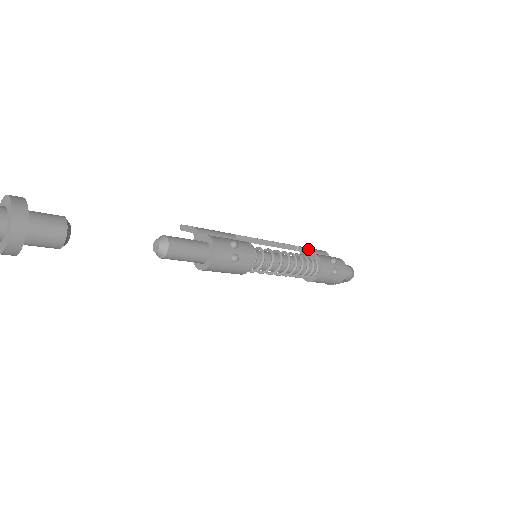
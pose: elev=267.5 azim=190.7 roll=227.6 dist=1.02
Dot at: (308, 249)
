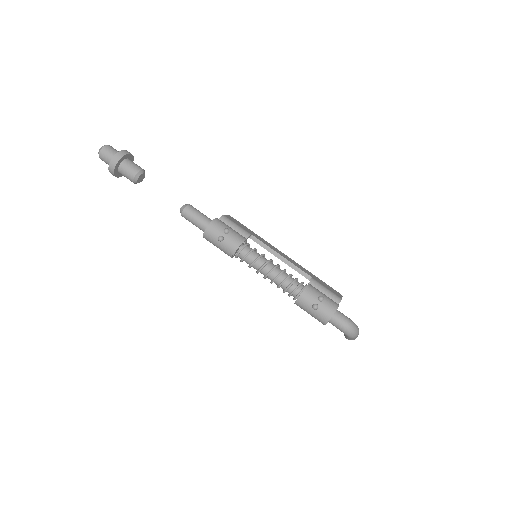
Dot at: (318, 284)
